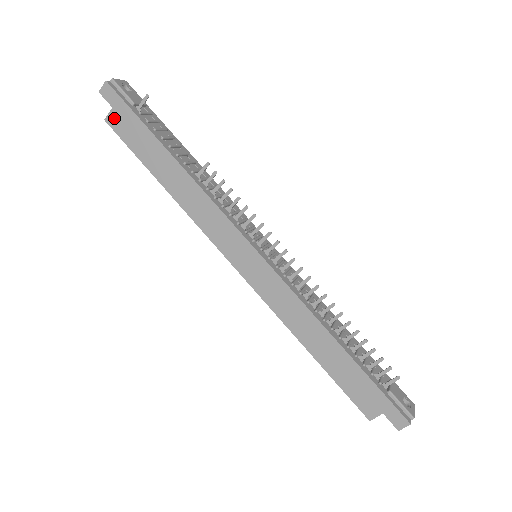
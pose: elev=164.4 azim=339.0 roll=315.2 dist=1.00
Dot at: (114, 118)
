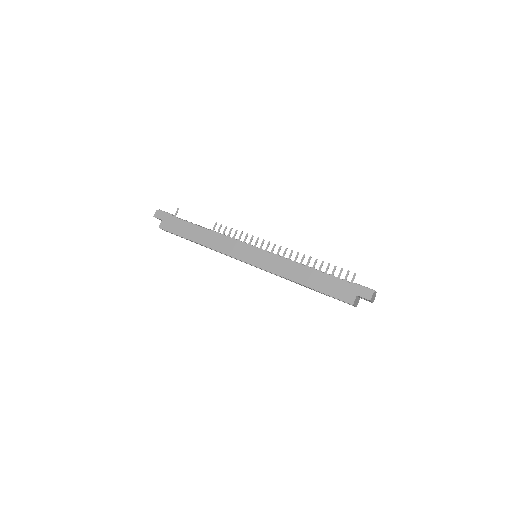
Dot at: (164, 224)
